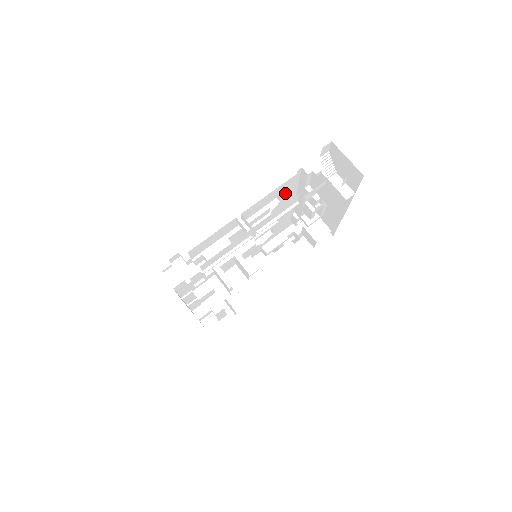
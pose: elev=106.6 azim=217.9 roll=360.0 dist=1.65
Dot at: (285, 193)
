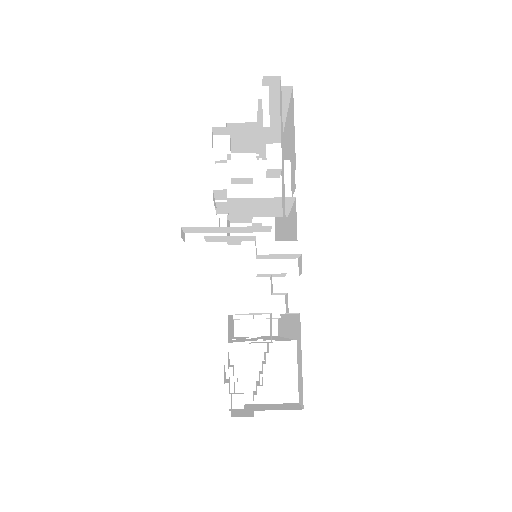
Dot at: occluded
